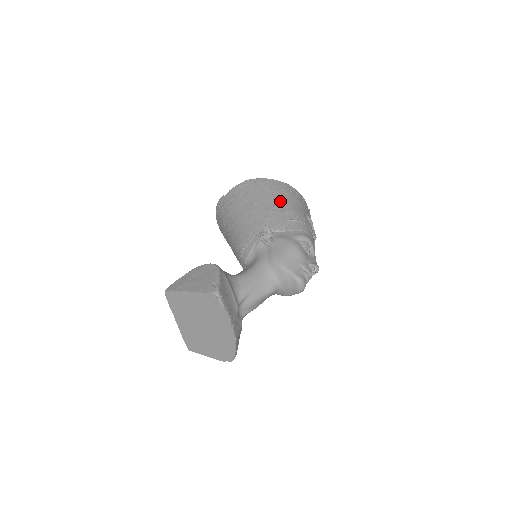
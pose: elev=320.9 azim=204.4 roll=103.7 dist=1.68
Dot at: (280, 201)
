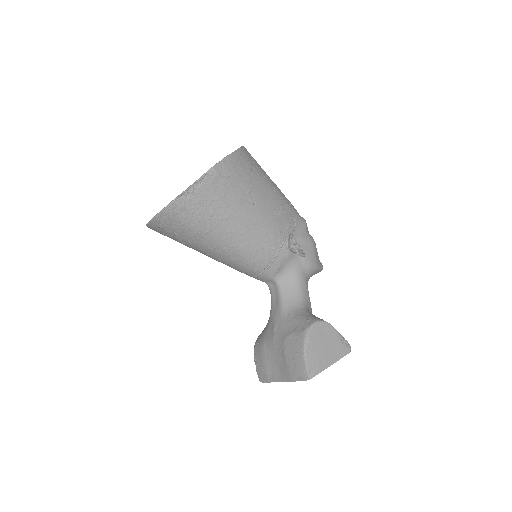
Dot at: (268, 187)
